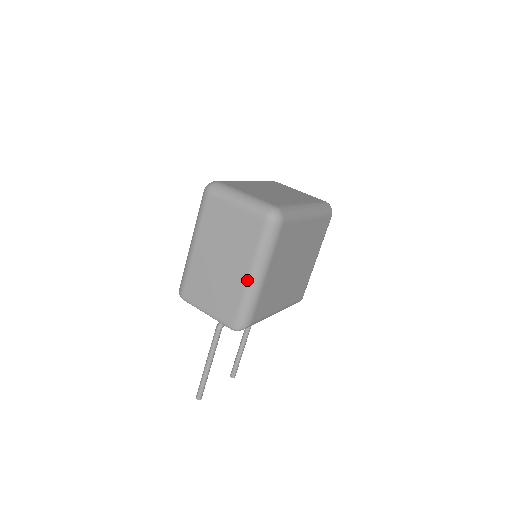
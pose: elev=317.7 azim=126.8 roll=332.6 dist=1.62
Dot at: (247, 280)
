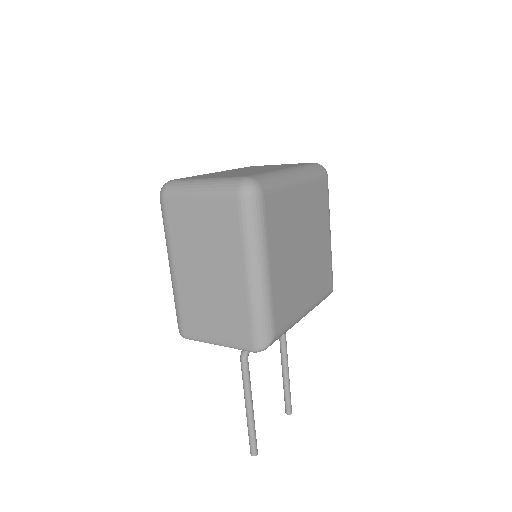
Dot at: (247, 282)
